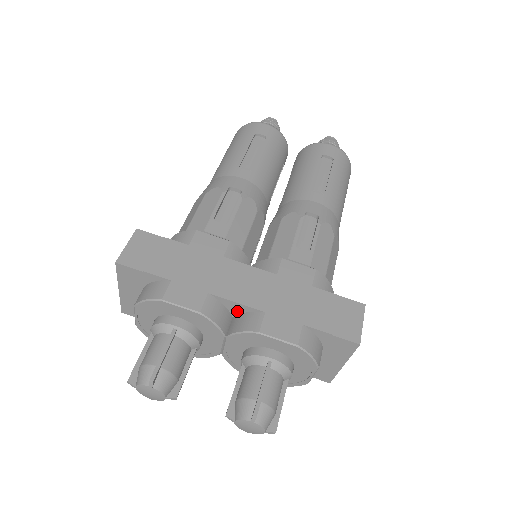
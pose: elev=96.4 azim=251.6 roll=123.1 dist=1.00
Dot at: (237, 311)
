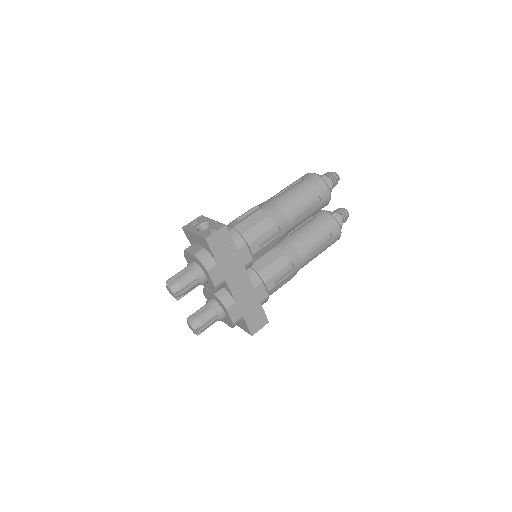
Dot at: (227, 290)
